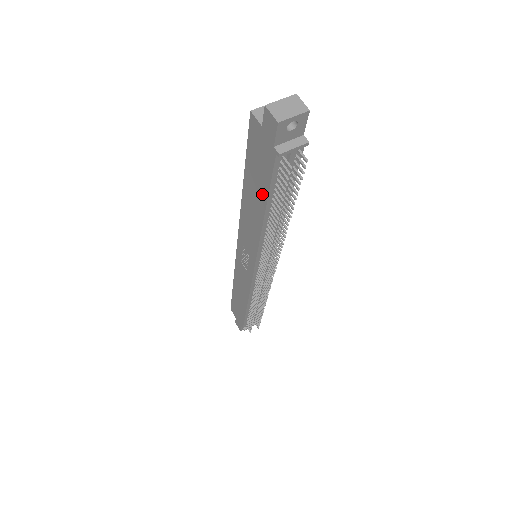
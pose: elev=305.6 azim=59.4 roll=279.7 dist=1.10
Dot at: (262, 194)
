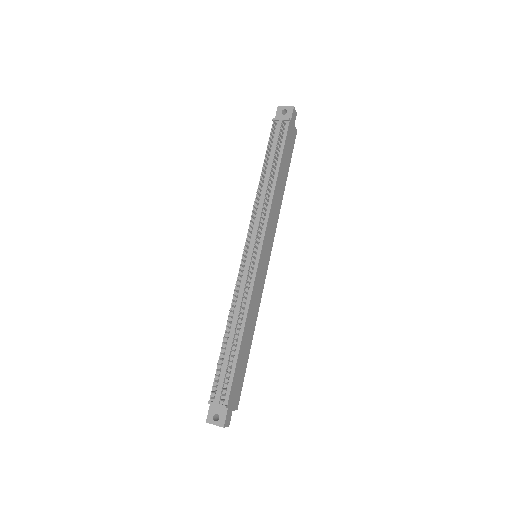
Dot at: occluded
